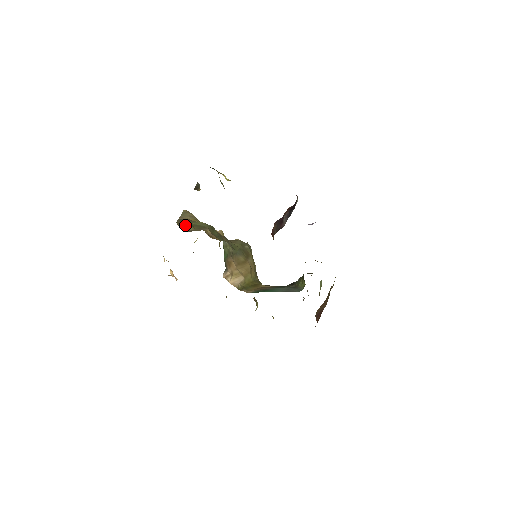
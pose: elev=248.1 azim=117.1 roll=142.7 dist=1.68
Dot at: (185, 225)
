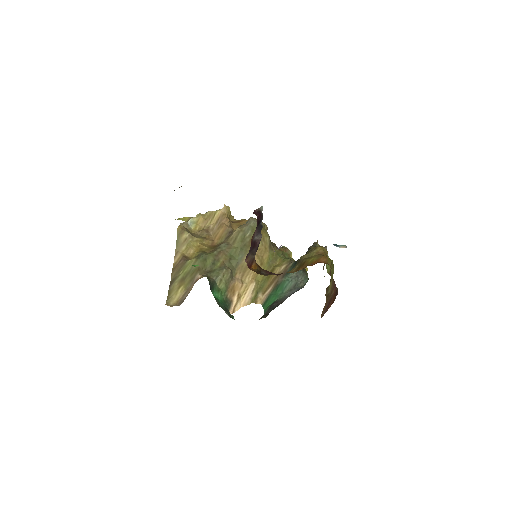
Dot at: (176, 293)
